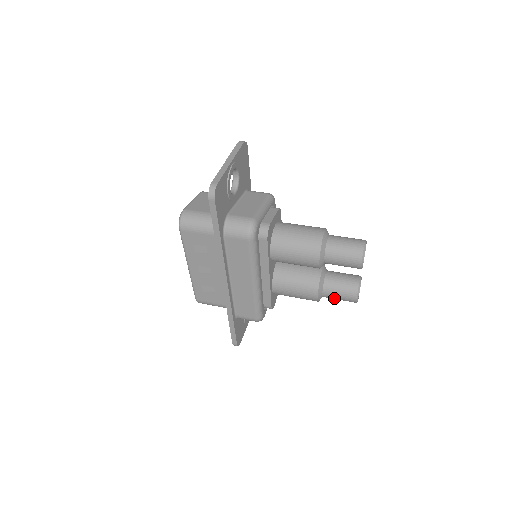
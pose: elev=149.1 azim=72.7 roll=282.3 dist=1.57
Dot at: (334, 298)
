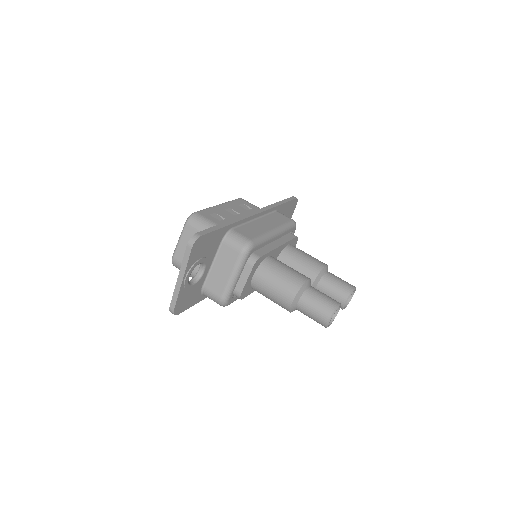
Dot at: occluded
